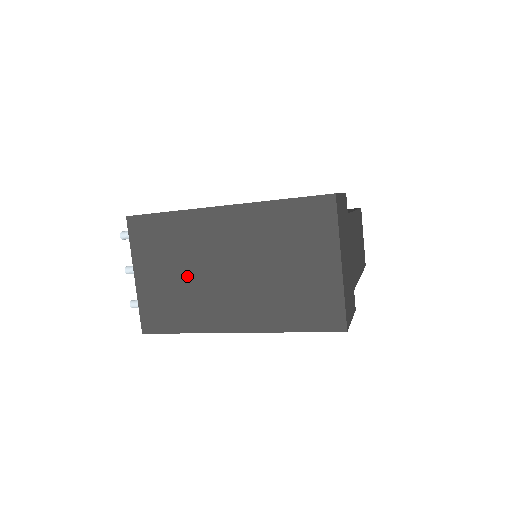
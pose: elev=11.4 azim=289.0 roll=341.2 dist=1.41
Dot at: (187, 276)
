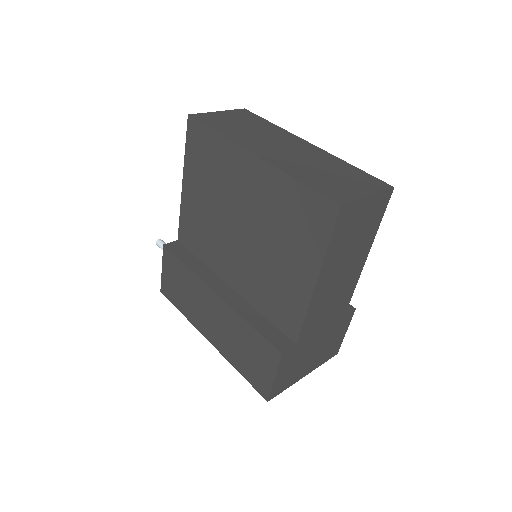
Dot at: occluded
